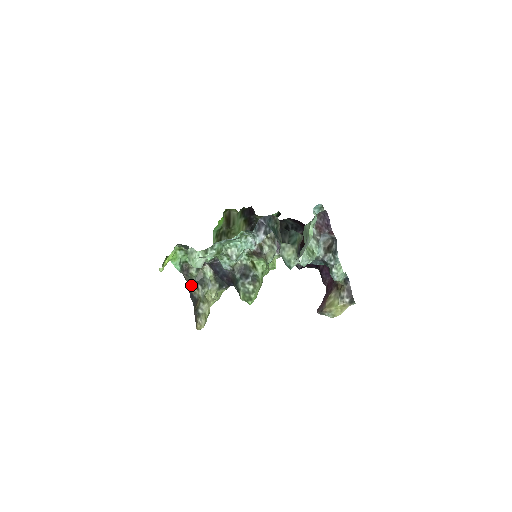
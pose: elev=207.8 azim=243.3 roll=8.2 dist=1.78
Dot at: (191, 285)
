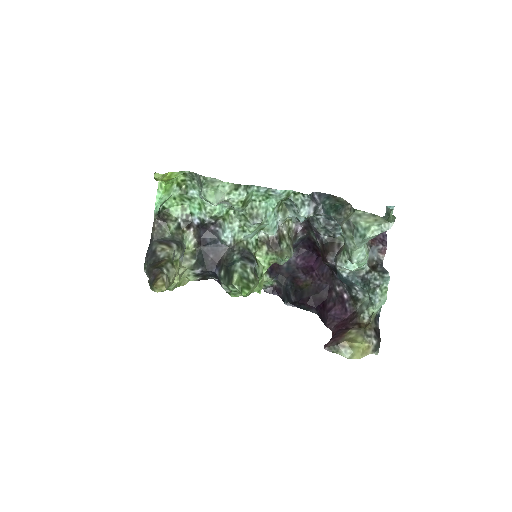
Dot at: (158, 241)
